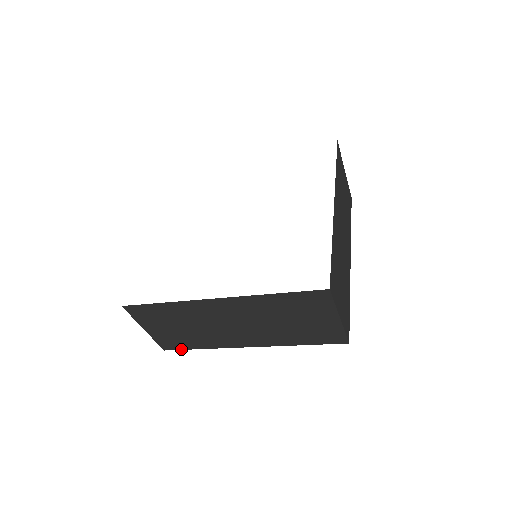
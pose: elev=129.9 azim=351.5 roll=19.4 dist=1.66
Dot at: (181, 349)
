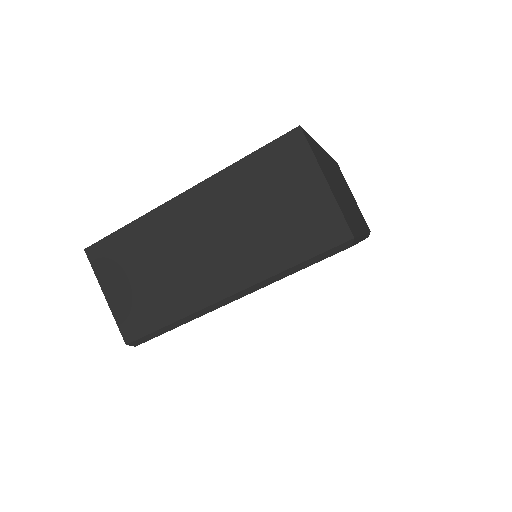
Dot at: (146, 334)
